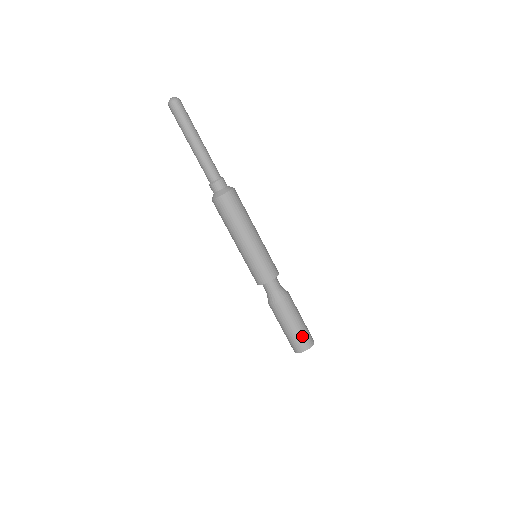
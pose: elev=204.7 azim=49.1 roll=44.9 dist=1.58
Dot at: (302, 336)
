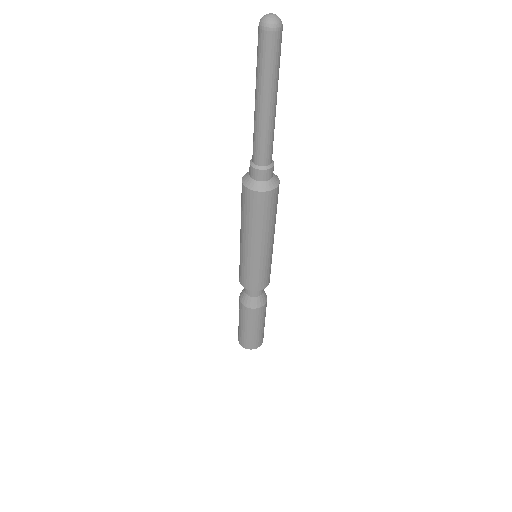
Dot at: (262, 335)
